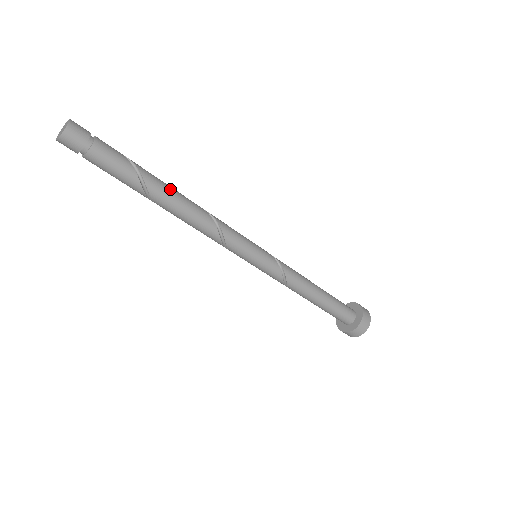
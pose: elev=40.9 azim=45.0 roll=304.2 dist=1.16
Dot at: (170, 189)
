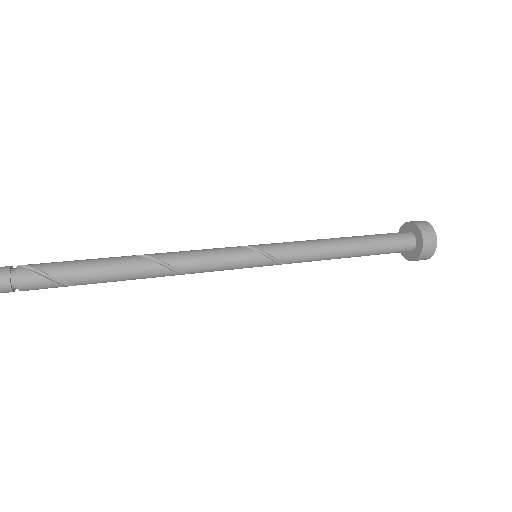
Dot at: (120, 280)
